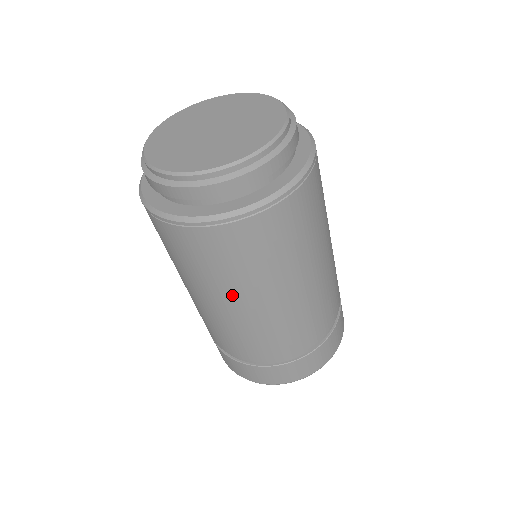
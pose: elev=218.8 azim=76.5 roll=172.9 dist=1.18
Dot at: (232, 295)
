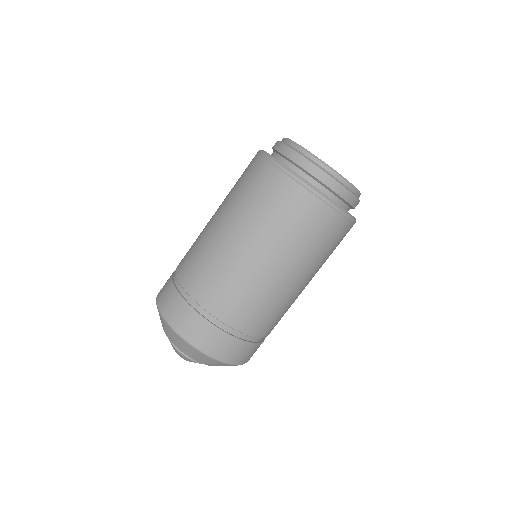
Dot at: (268, 247)
